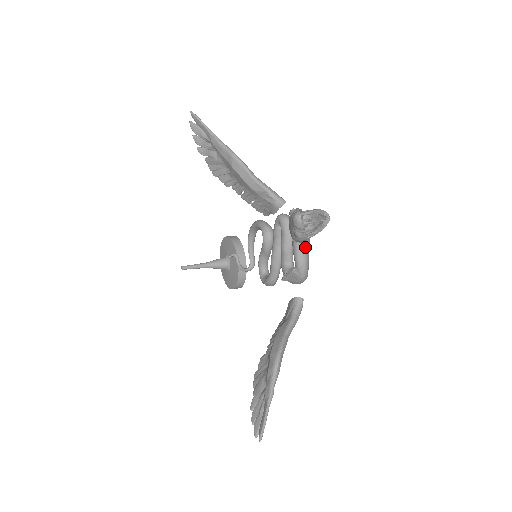
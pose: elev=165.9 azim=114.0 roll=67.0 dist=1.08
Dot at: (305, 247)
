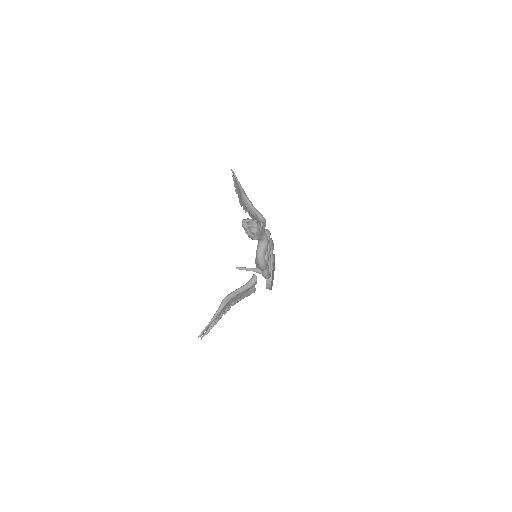
Dot at: (262, 245)
